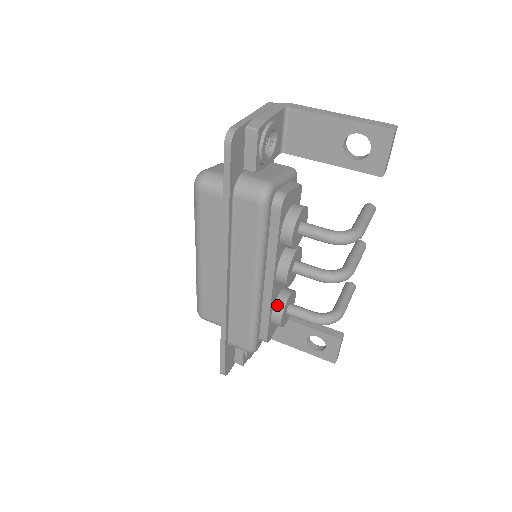
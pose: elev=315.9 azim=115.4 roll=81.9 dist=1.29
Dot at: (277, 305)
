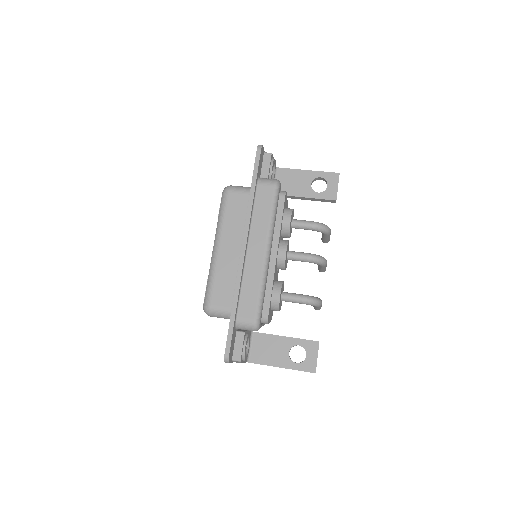
Dot at: (276, 284)
